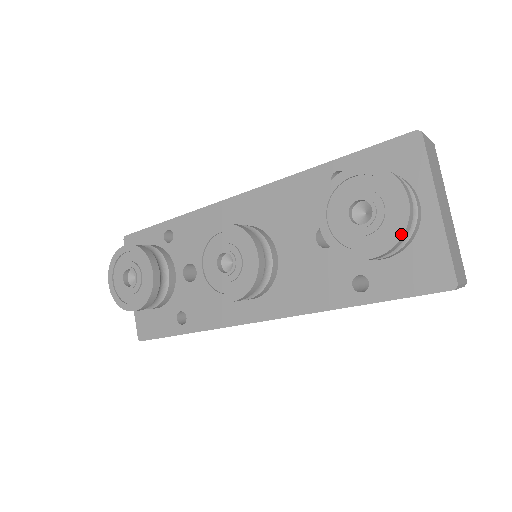
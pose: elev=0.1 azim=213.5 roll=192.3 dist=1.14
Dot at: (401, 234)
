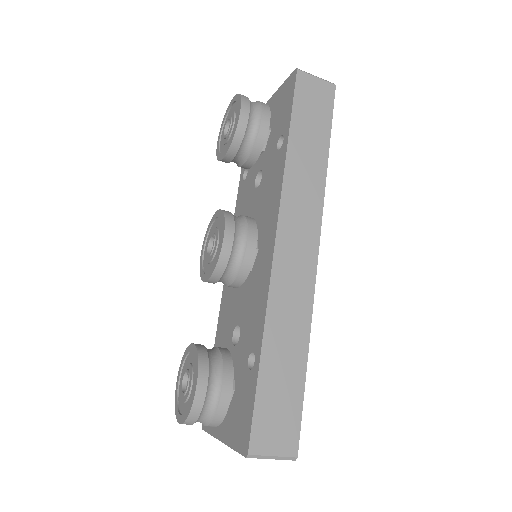
Dot at: (239, 96)
